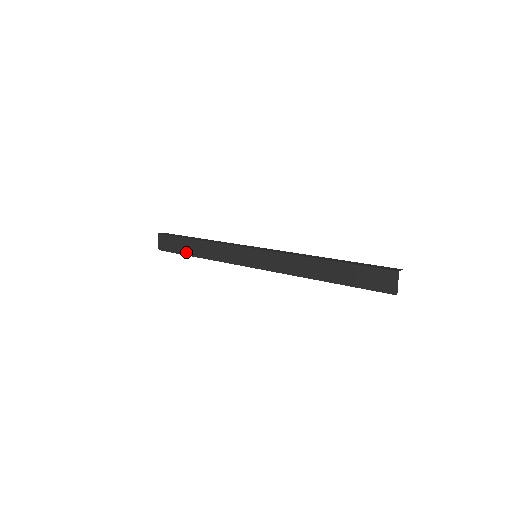
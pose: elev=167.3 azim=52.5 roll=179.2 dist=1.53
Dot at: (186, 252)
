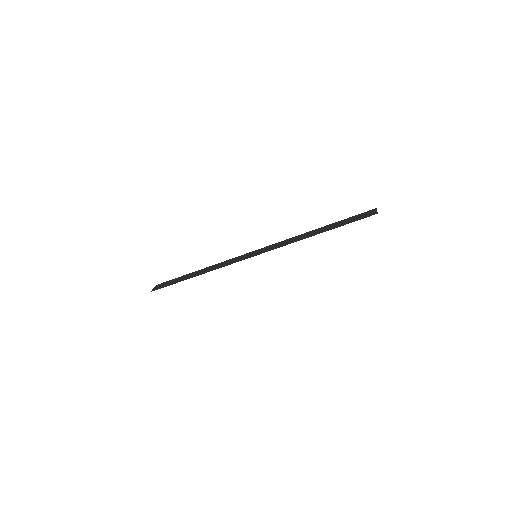
Dot at: (183, 280)
